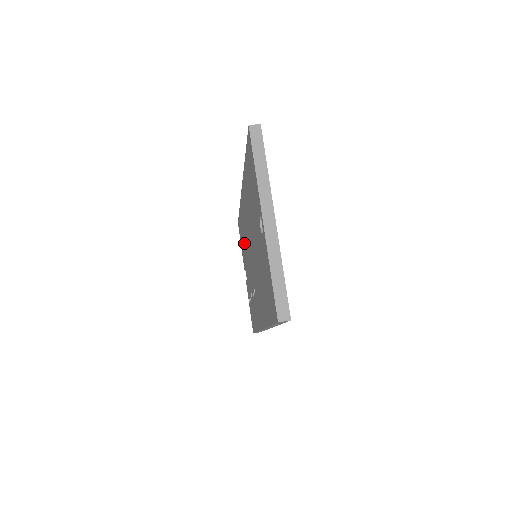
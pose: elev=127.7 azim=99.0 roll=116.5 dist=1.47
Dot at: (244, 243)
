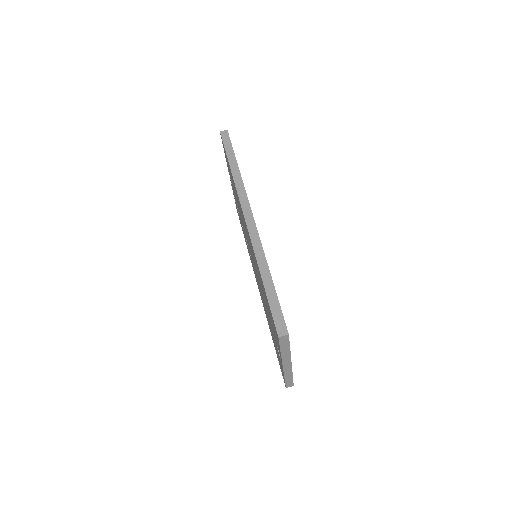
Dot at: (236, 196)
